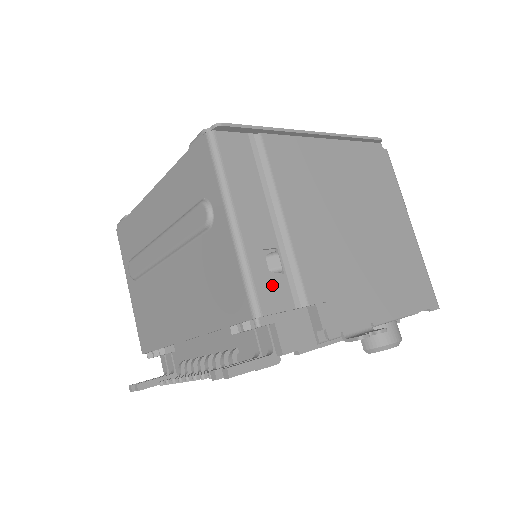
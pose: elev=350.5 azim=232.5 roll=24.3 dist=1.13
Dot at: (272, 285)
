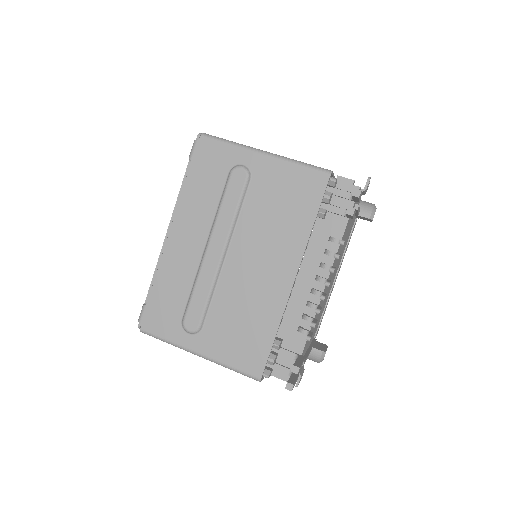
Dot at: occluded
